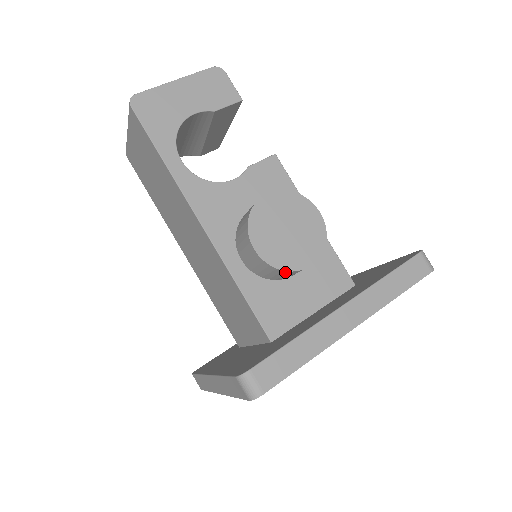
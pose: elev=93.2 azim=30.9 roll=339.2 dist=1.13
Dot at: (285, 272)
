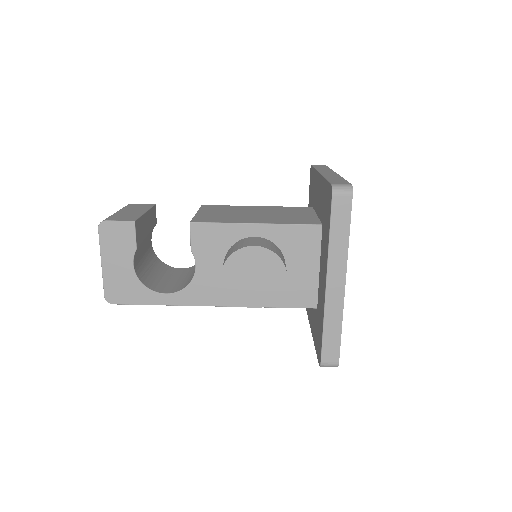
Dot at: (280, 294)
